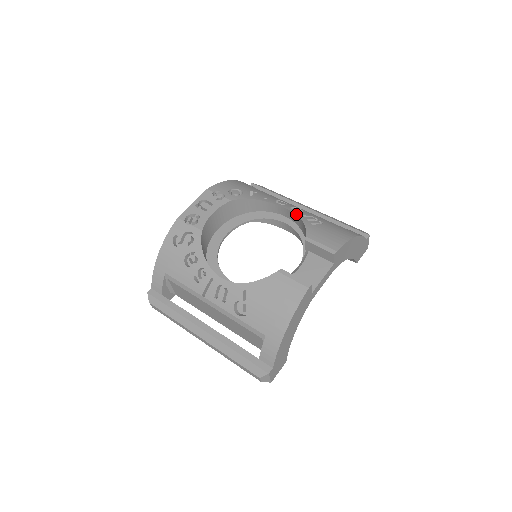
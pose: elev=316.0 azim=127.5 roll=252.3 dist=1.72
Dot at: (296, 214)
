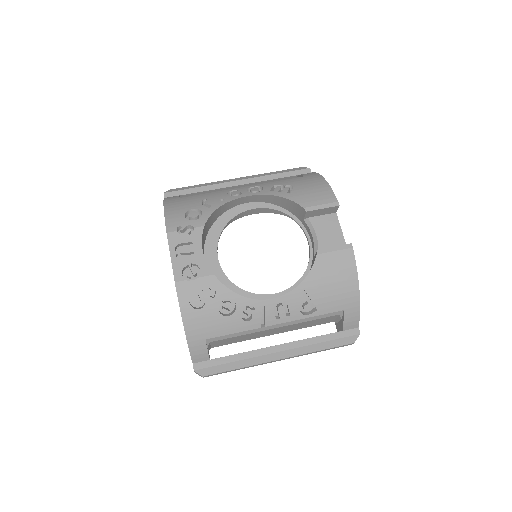
Dot at: (265, 194)
